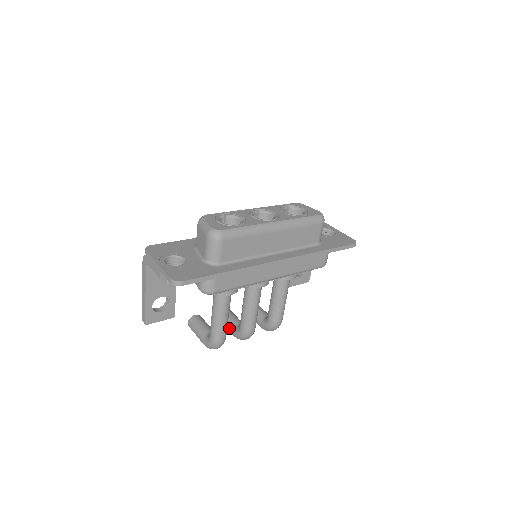
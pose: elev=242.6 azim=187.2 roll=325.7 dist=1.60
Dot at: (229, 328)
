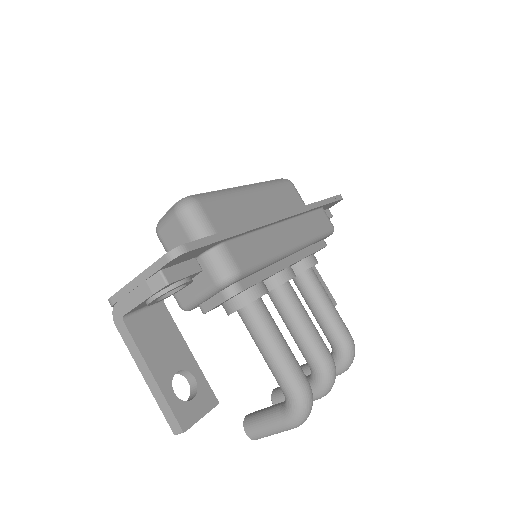
Dot at: occluded
